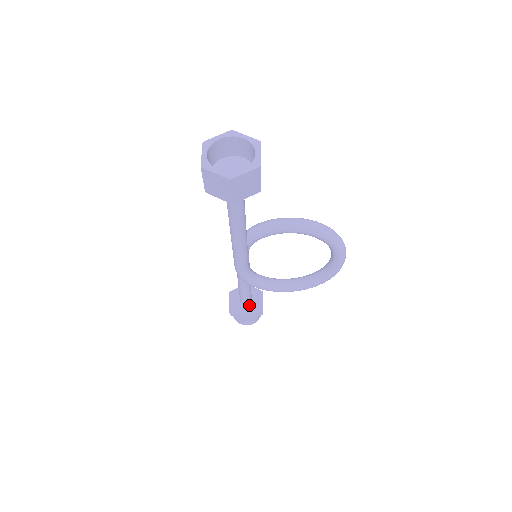
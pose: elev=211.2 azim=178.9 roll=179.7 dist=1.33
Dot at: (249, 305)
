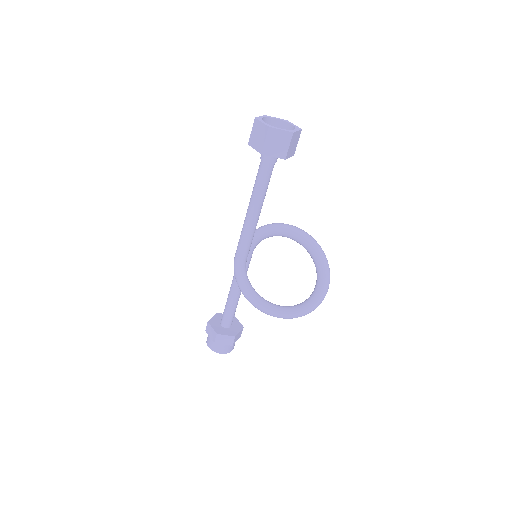
Dot at: (226, 328)
